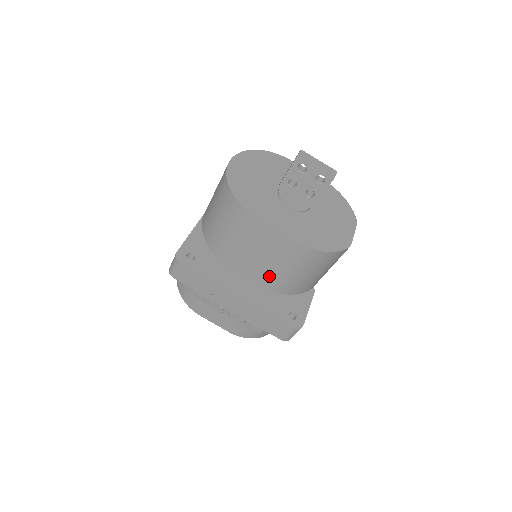
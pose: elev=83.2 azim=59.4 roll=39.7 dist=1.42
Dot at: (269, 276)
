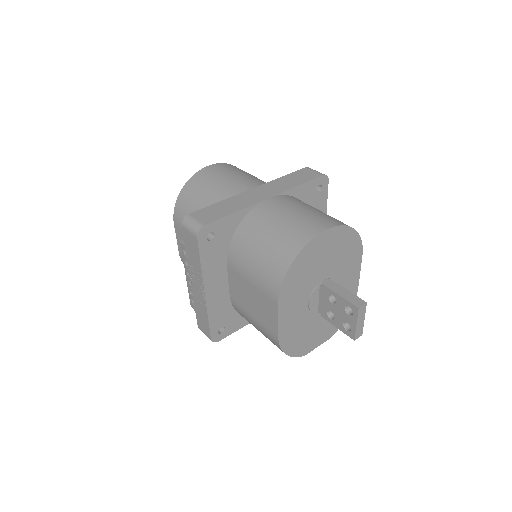
Dot at: (240, 303)
